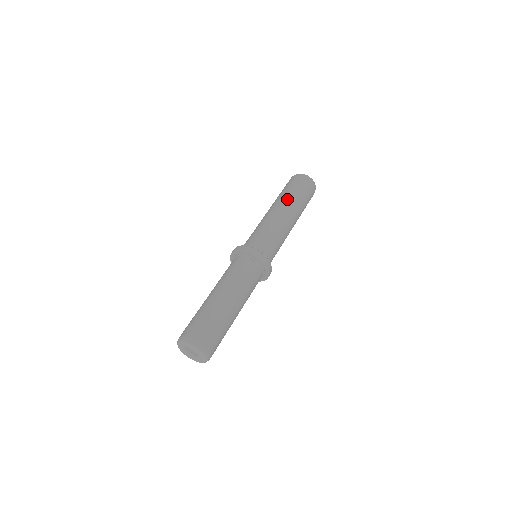
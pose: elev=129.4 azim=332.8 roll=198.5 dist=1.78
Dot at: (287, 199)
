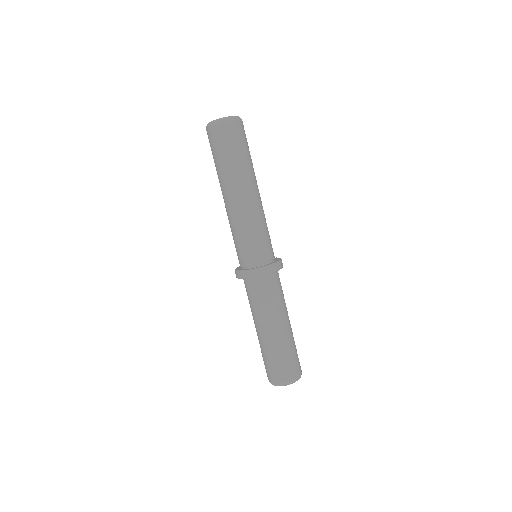
Dot at: (251, 172)
